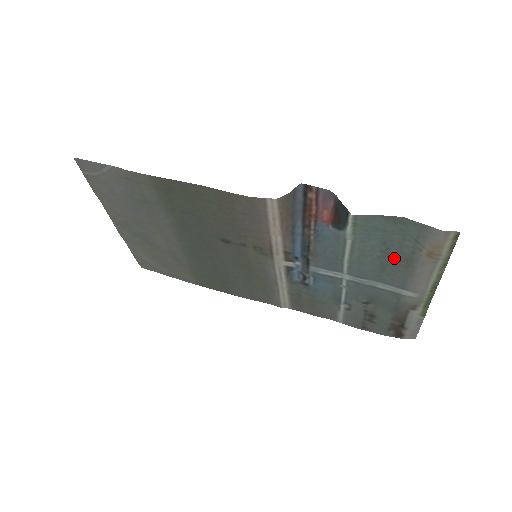
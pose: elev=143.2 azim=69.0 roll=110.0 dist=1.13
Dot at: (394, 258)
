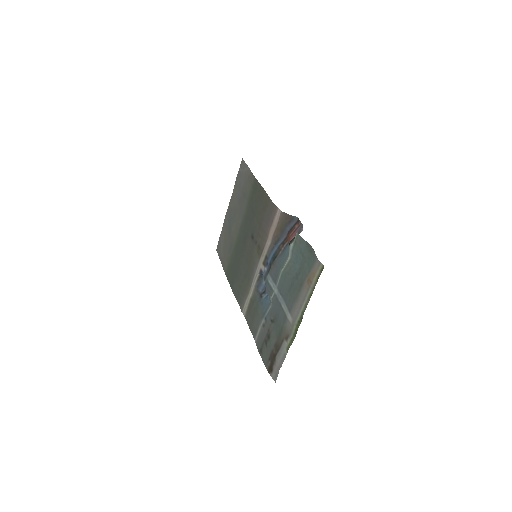
Dot at: (298, 281)
